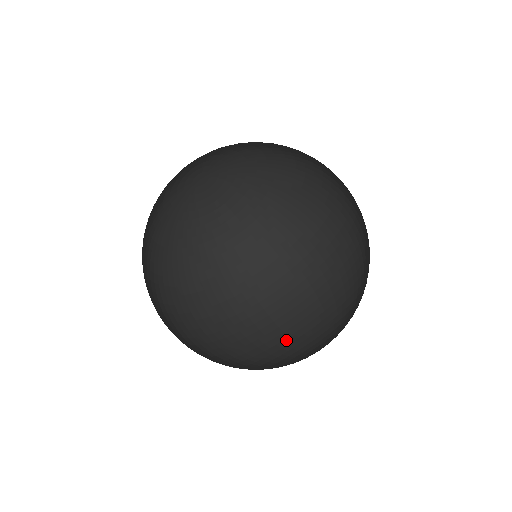
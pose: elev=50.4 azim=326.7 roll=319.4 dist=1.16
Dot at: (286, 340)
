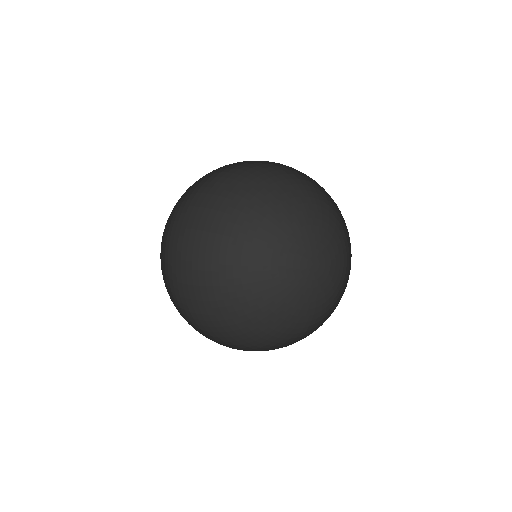
Dot at: (261, 226)
